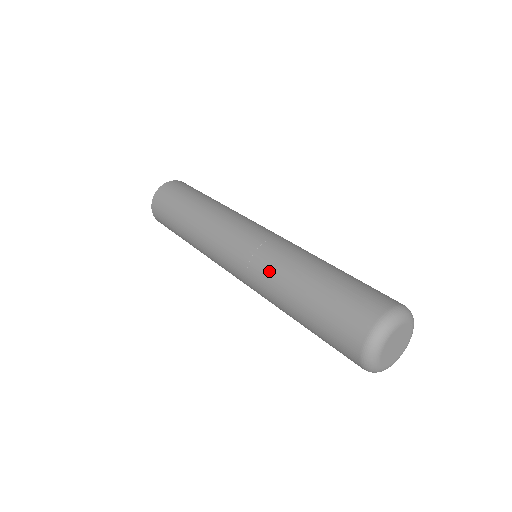
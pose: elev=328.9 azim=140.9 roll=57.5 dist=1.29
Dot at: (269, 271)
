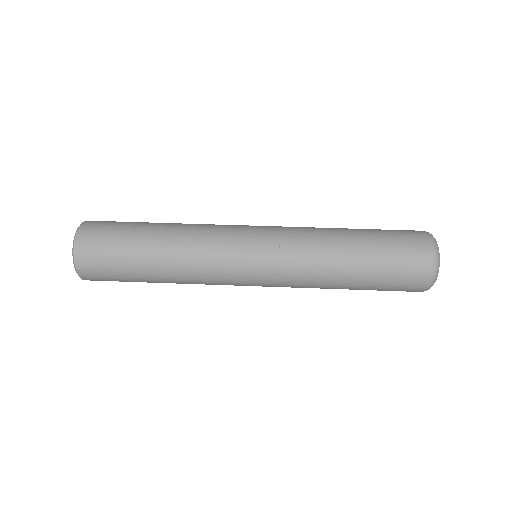
Dot at: (307, 279)
